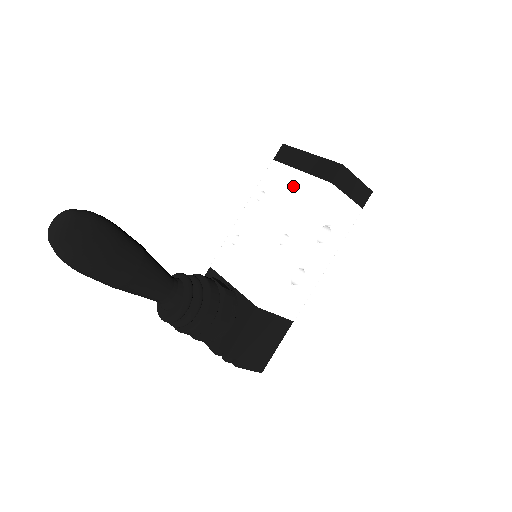
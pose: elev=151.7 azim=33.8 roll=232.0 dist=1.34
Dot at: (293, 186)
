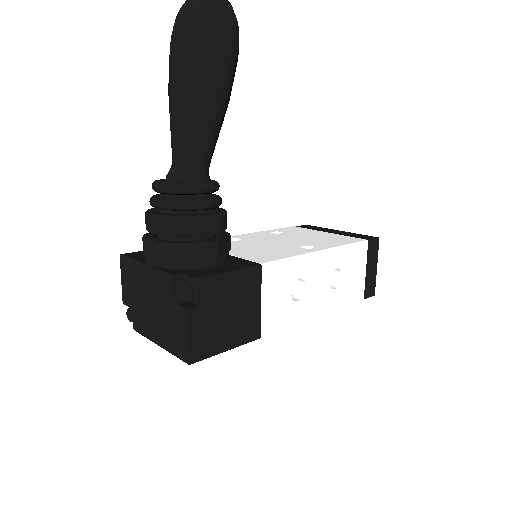
Dot at: (320, 235)
